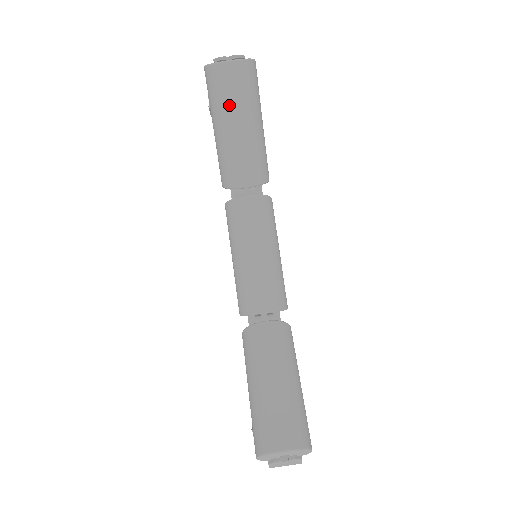
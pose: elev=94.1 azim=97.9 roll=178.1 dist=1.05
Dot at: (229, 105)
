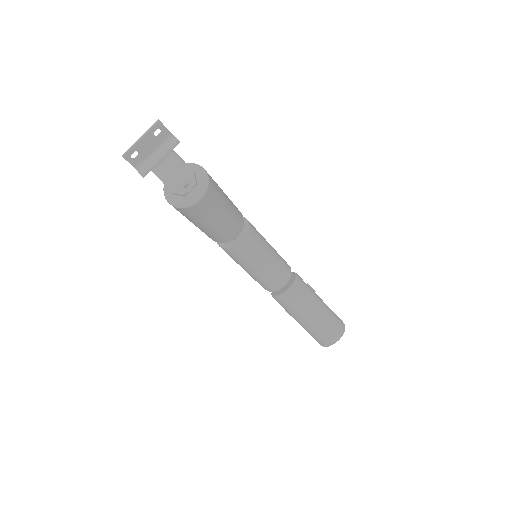
Dot at: (209, 217)
